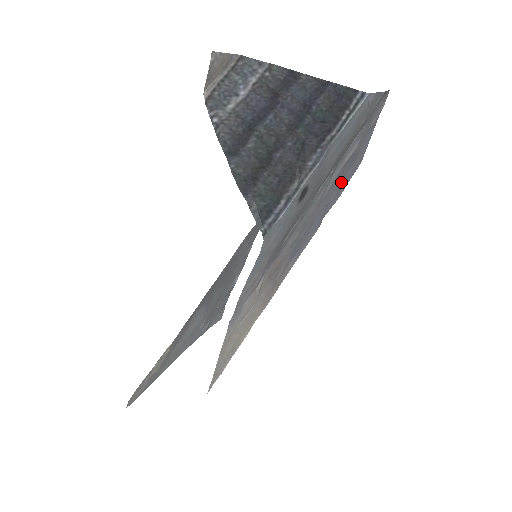
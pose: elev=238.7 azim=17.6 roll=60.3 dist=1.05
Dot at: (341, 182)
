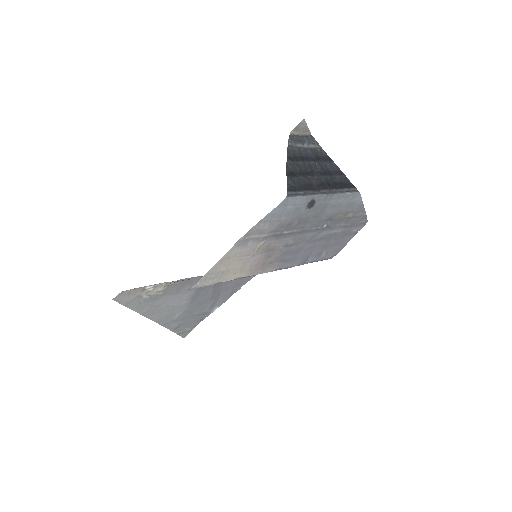
Dot at: (324, 248)
